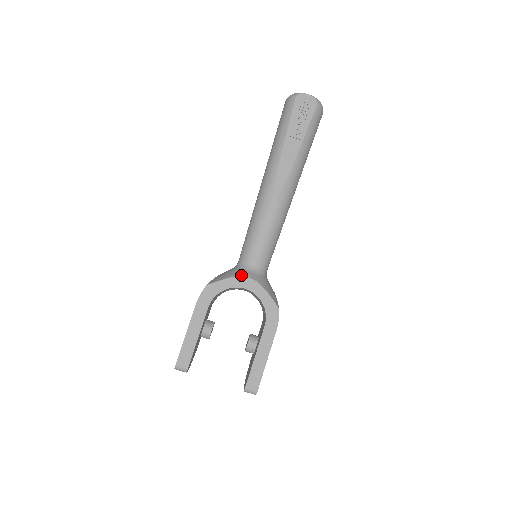
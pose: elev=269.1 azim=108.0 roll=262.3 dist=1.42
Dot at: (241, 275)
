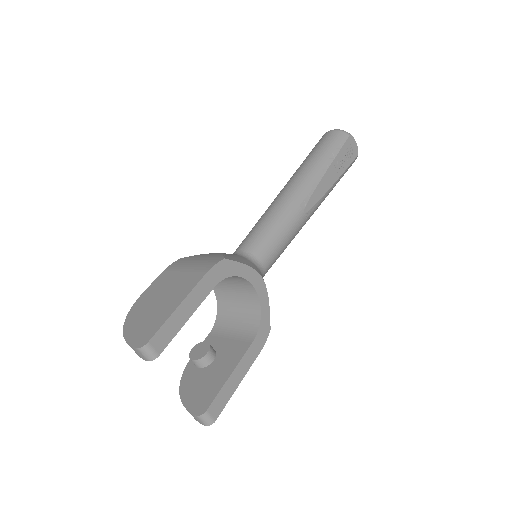
Dot at: (257, 270)
